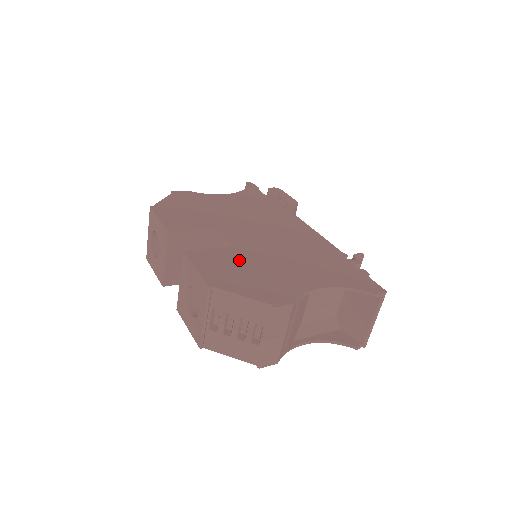
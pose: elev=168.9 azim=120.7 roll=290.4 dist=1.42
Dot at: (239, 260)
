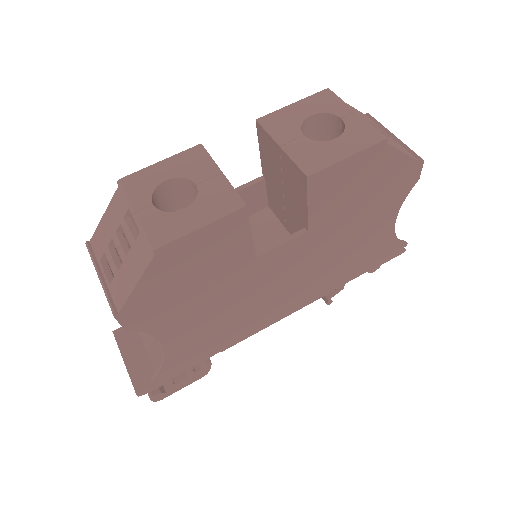
Dot at: occluded
